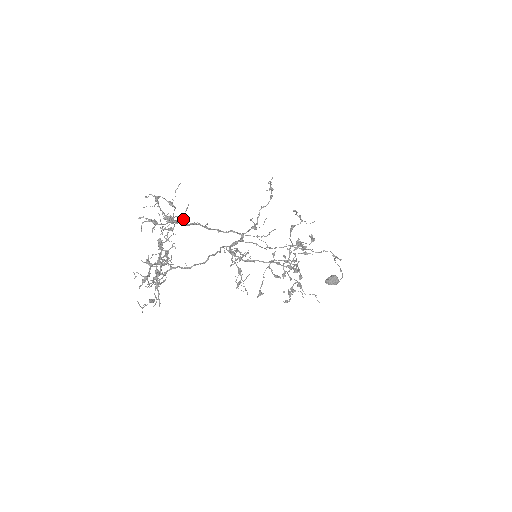
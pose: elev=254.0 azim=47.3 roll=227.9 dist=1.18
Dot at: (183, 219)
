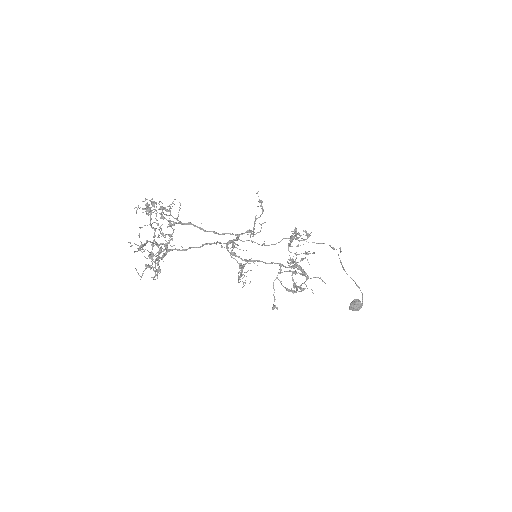
Dot at: (177, 217)
